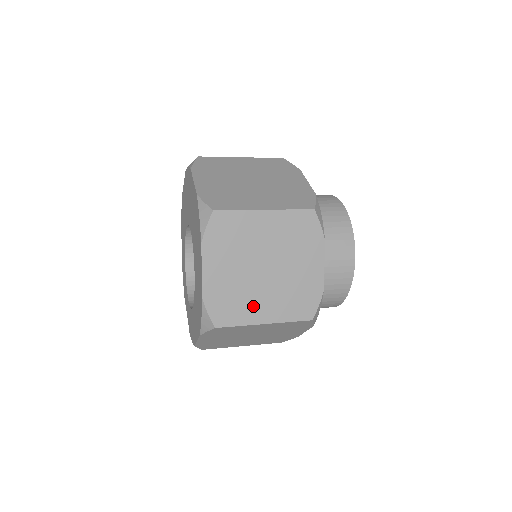
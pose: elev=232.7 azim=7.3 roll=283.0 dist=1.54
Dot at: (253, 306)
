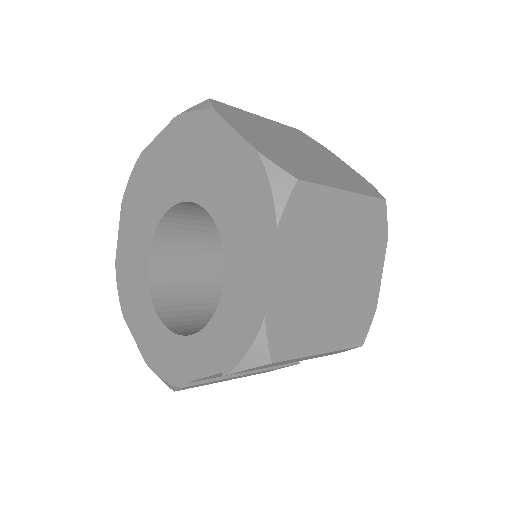
Dot at: (318, 173)
